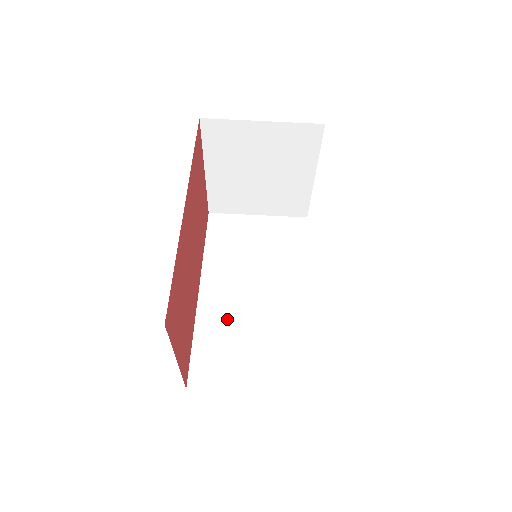
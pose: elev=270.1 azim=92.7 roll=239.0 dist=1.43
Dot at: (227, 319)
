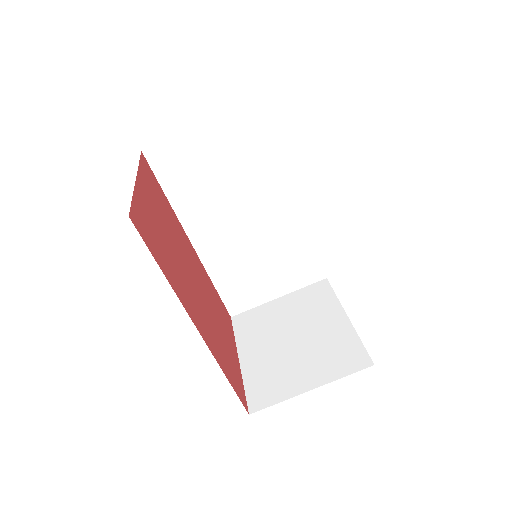
Dot at: (233, 257)
